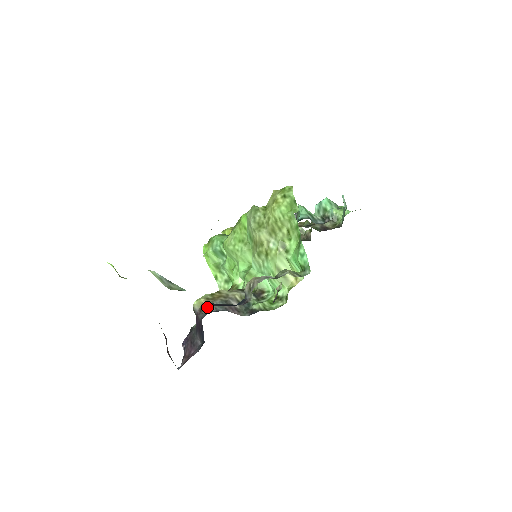
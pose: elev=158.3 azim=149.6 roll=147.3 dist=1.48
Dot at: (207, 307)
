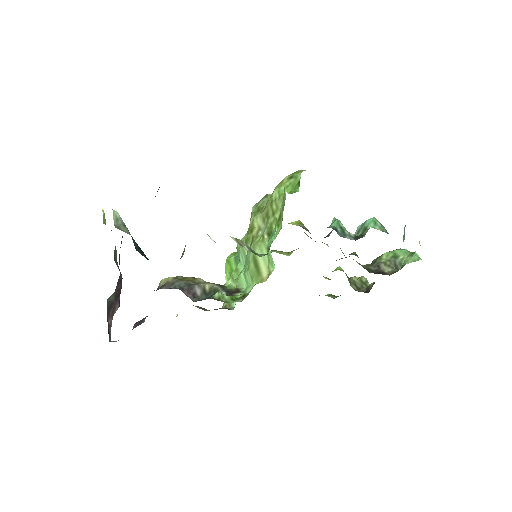
Dot at: (169, 284)
